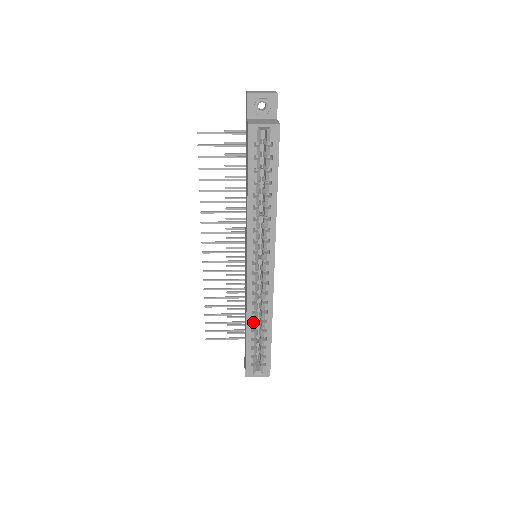
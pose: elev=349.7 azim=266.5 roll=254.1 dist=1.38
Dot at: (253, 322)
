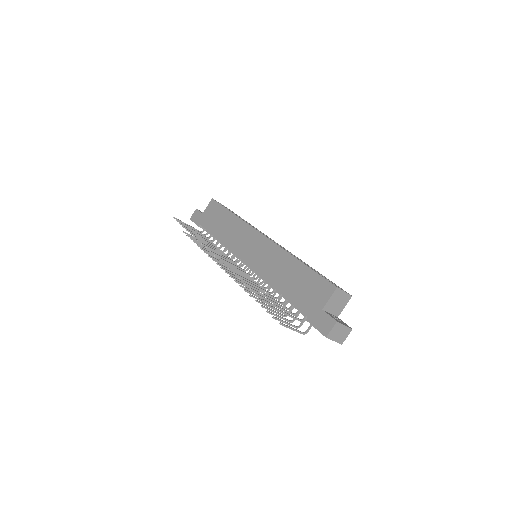
Dot at: occluded
